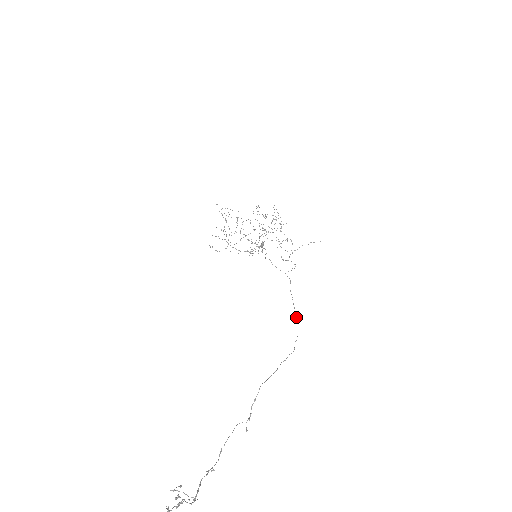
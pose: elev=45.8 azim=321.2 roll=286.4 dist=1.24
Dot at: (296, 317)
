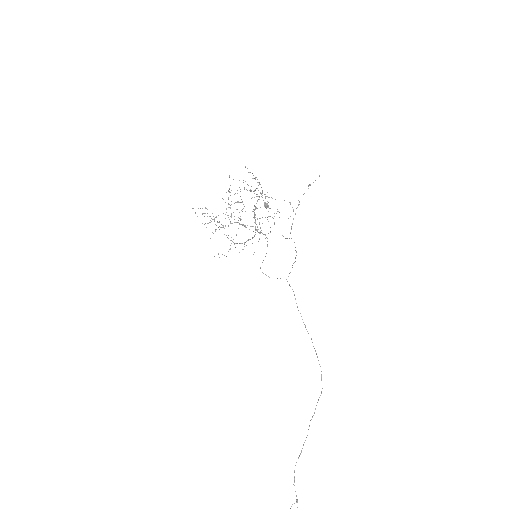
Dot at: occluded
